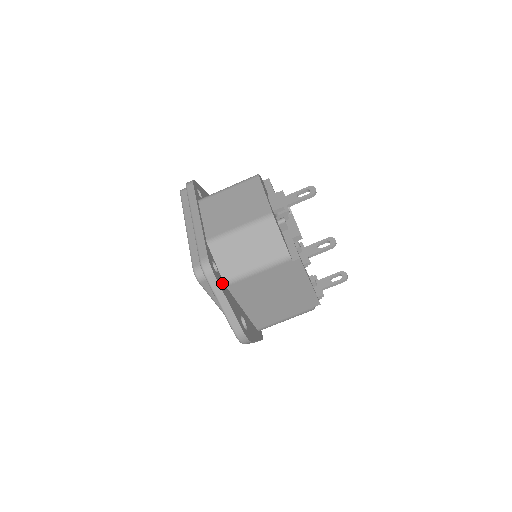
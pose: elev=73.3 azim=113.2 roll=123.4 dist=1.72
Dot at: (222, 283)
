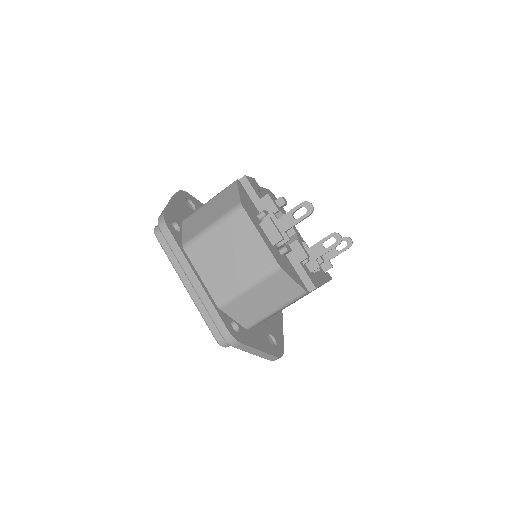
Dot at: (246, 334)
